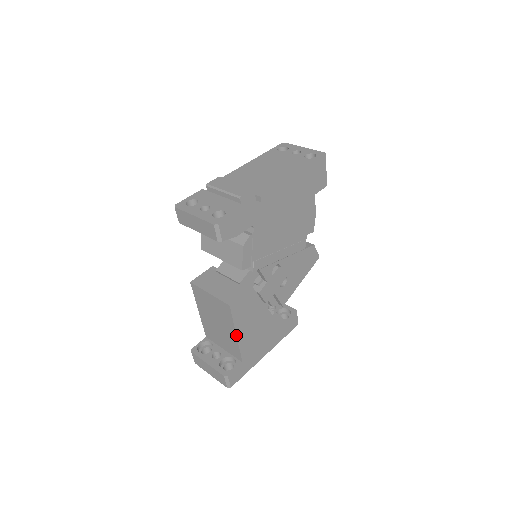
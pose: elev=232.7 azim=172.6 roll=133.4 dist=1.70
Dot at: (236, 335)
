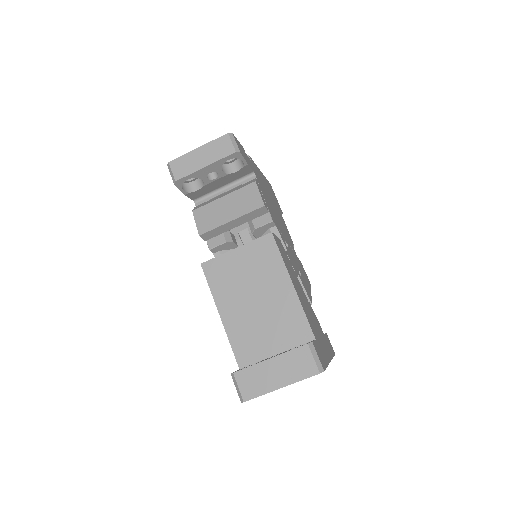
Dot at: (292, 284)
